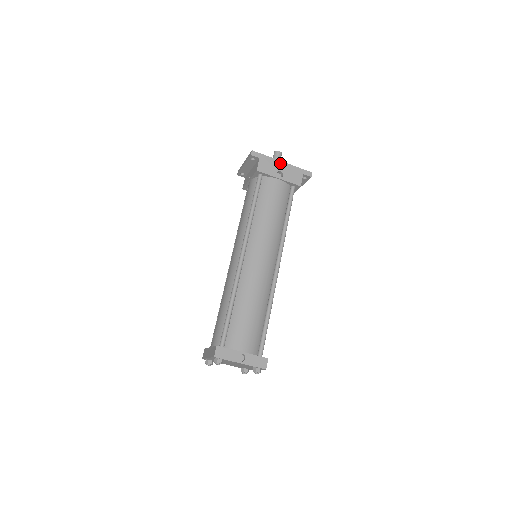
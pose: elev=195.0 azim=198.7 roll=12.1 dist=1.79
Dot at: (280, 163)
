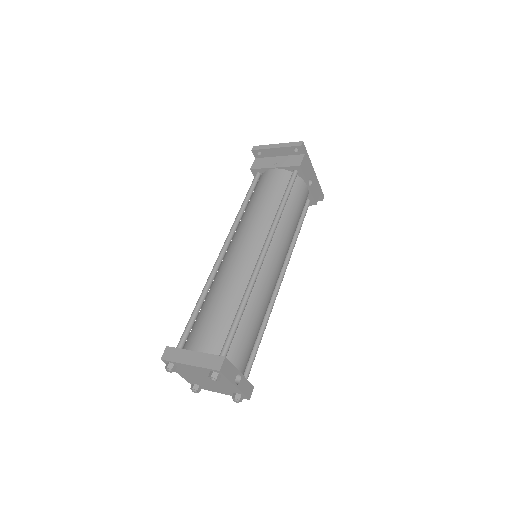
Dot at: (313, 171)
